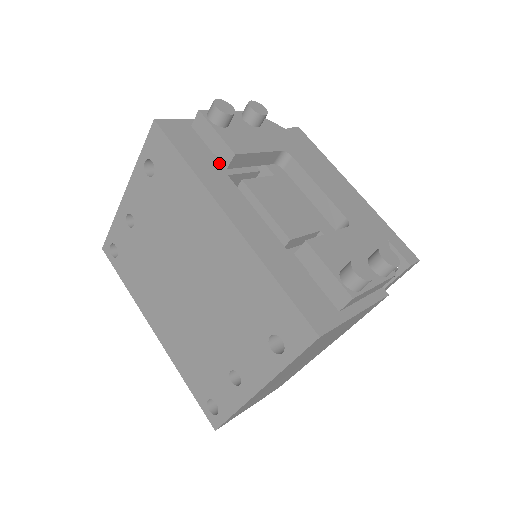
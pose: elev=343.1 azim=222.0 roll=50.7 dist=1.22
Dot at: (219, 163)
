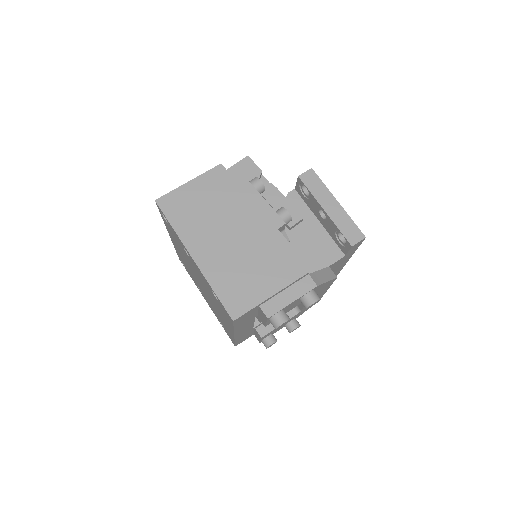
Dot at: (256, 315)
